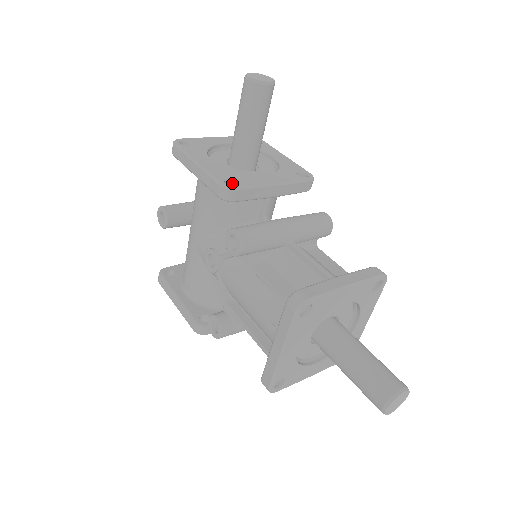
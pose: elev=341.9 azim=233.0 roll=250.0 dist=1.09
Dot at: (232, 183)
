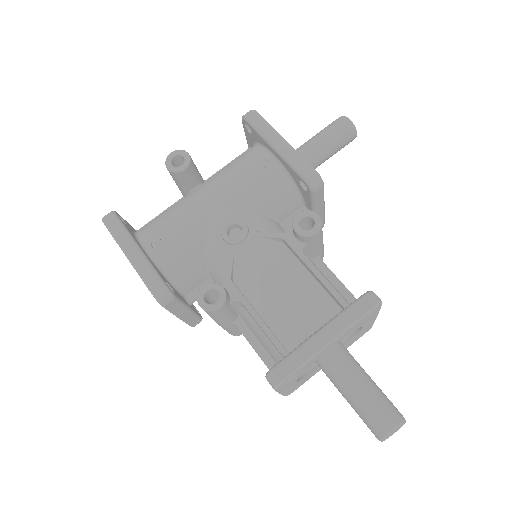
Dot at: occluded
